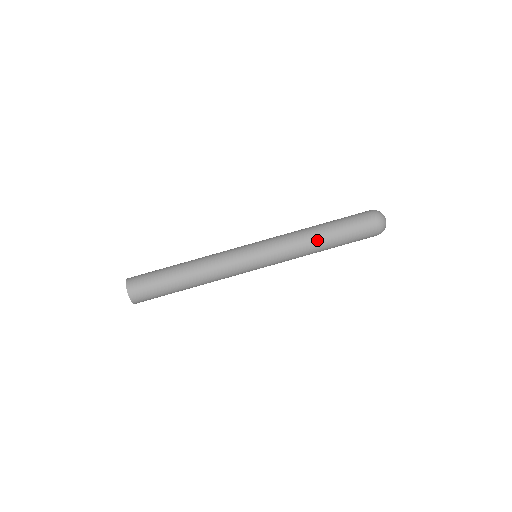
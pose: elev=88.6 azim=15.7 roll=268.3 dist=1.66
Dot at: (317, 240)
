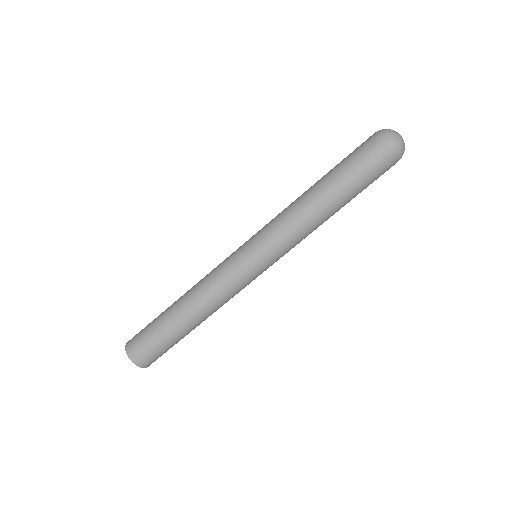
Dot at: (321, 208)
